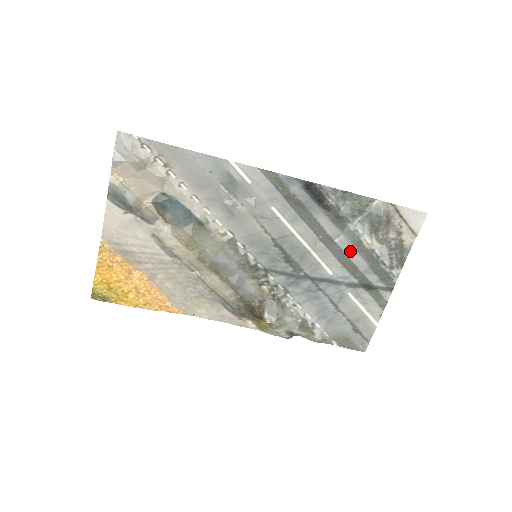
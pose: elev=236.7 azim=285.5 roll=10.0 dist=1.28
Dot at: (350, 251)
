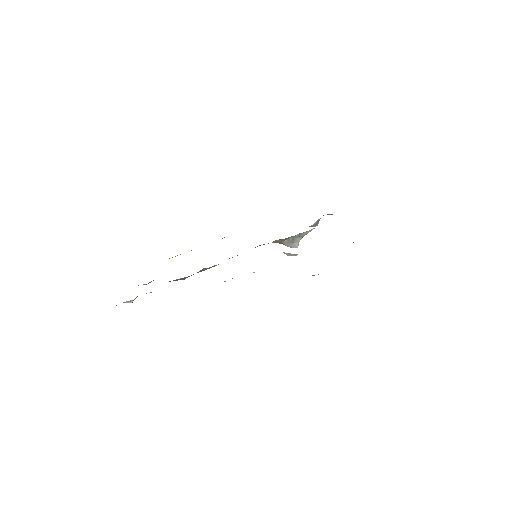
Dot at: occluded
